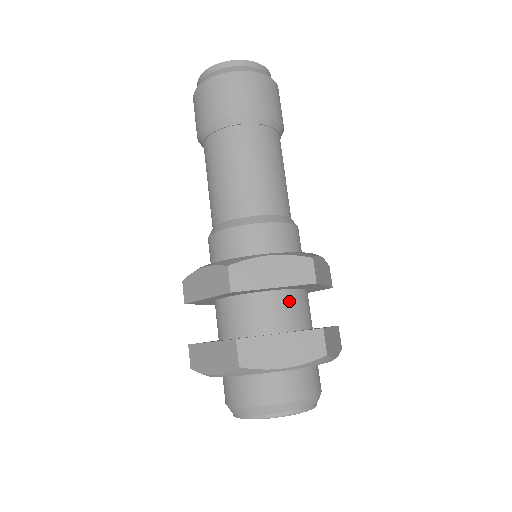
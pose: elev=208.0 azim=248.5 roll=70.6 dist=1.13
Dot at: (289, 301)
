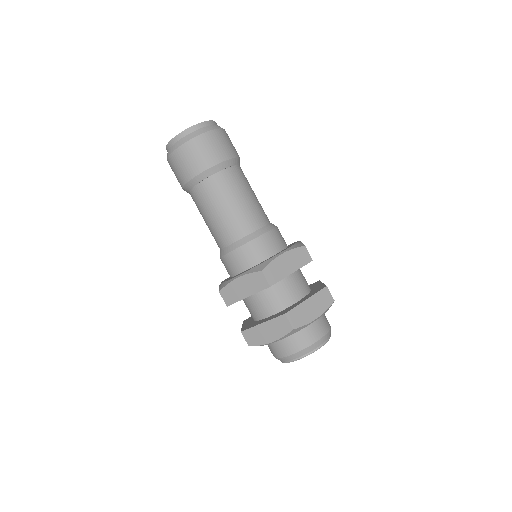
Dot at: (269, 294)
